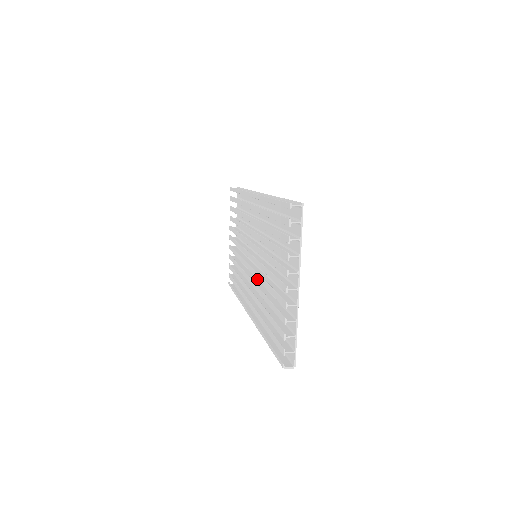
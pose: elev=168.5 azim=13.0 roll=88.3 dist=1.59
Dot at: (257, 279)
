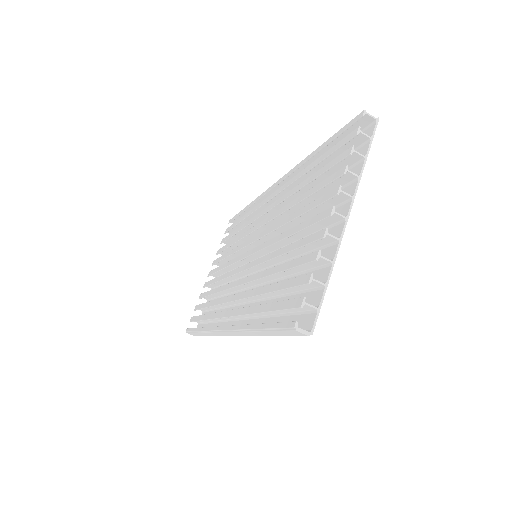
Dot at: (248, 286)
